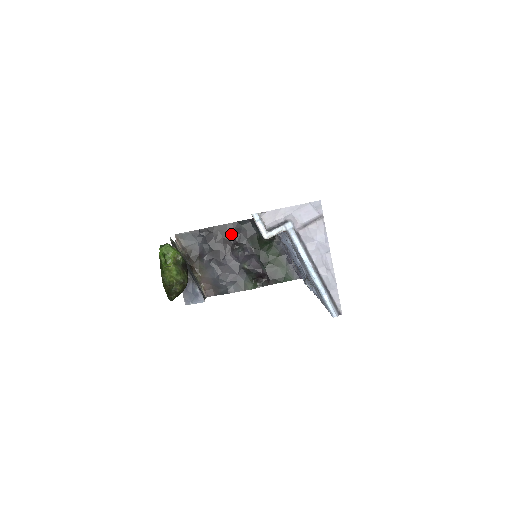
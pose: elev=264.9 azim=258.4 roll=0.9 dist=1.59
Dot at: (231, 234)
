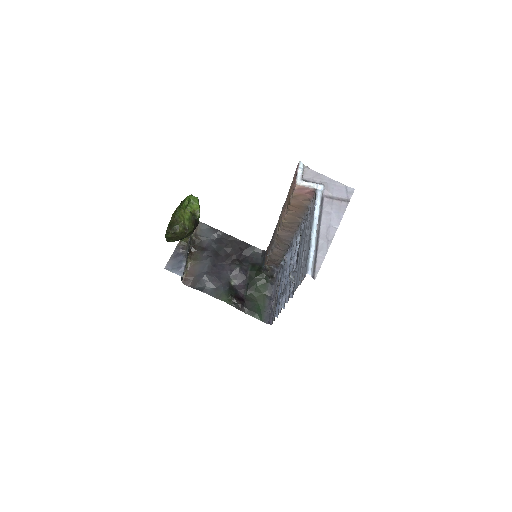
Dot at: (240, 251)
